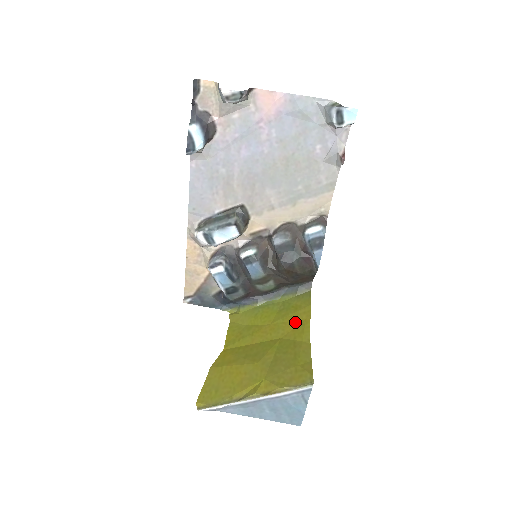
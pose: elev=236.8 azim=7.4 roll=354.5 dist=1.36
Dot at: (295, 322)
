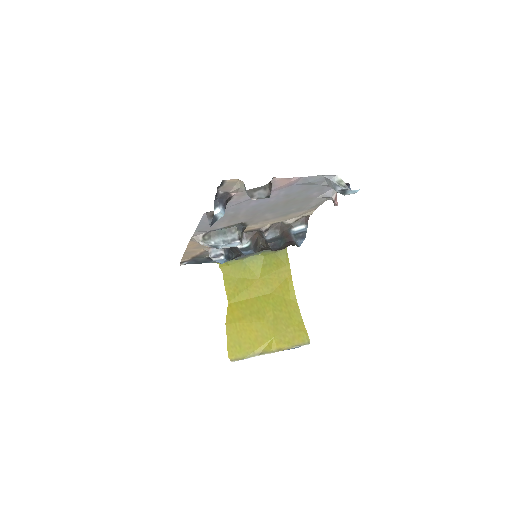
Dot at: (280, 279)
